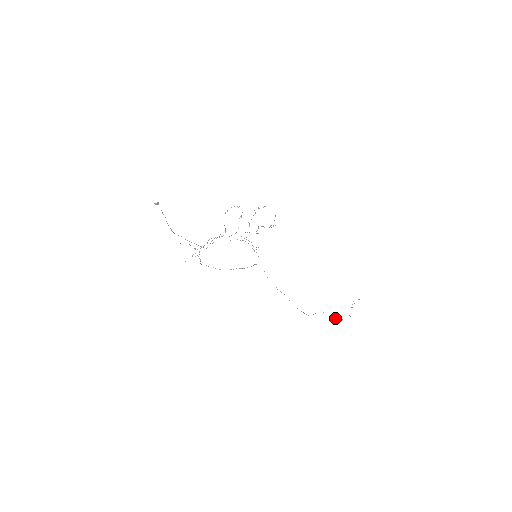
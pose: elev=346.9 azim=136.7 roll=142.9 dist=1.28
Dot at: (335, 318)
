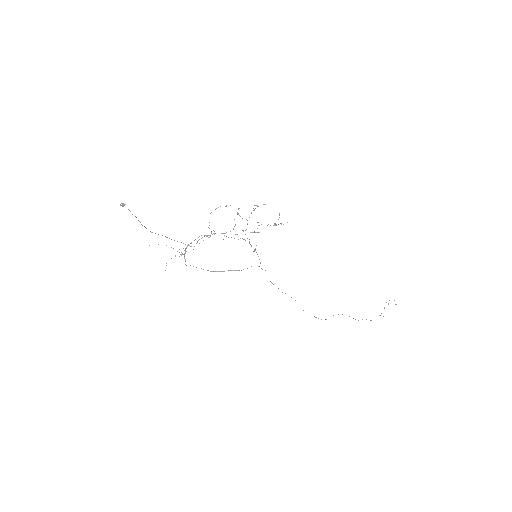
Dot at: occluded
